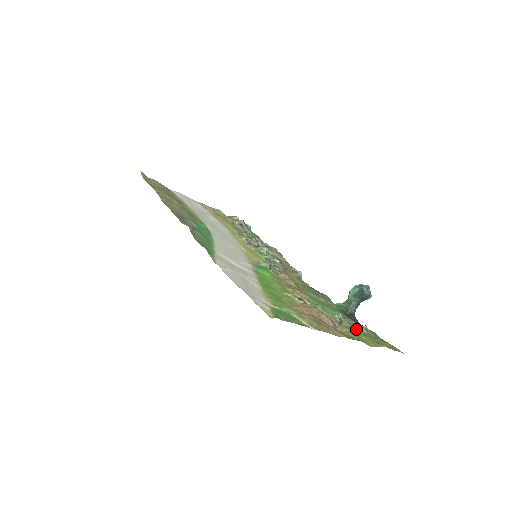
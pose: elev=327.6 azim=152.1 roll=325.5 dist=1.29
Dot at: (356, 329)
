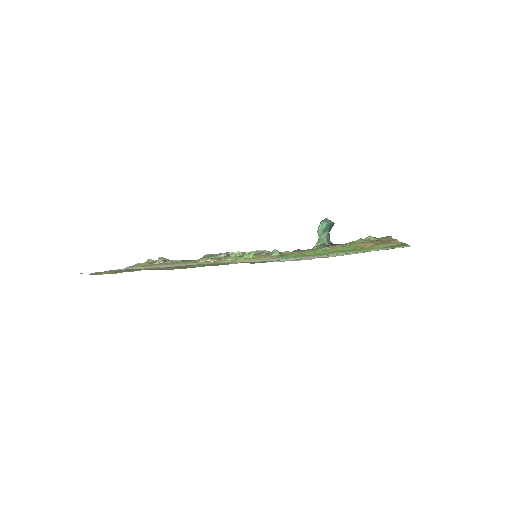
Dot at: (373, 239)
